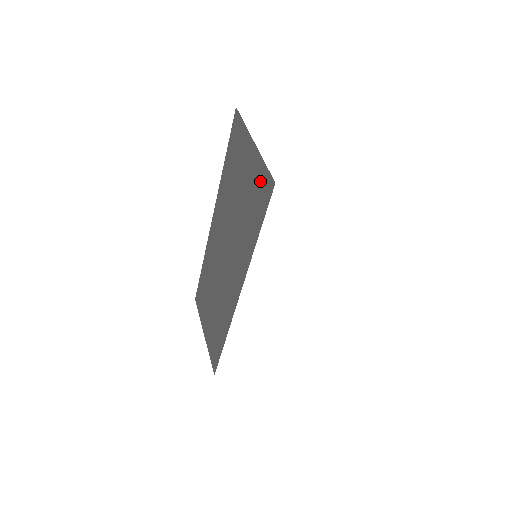
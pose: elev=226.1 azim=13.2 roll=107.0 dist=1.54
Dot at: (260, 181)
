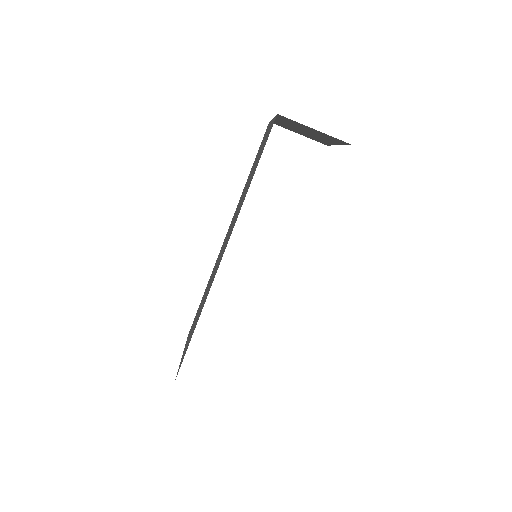
Dot at: (268, 133)
